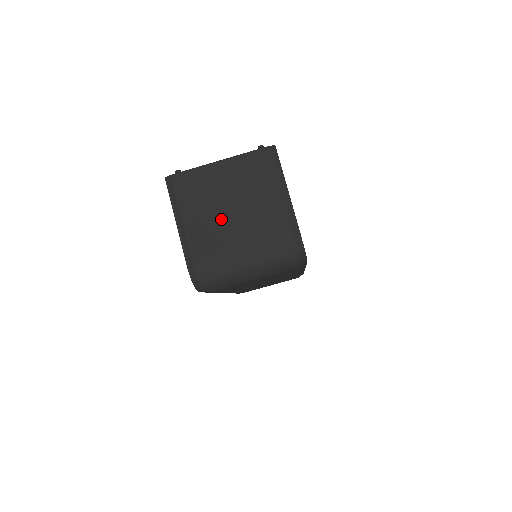
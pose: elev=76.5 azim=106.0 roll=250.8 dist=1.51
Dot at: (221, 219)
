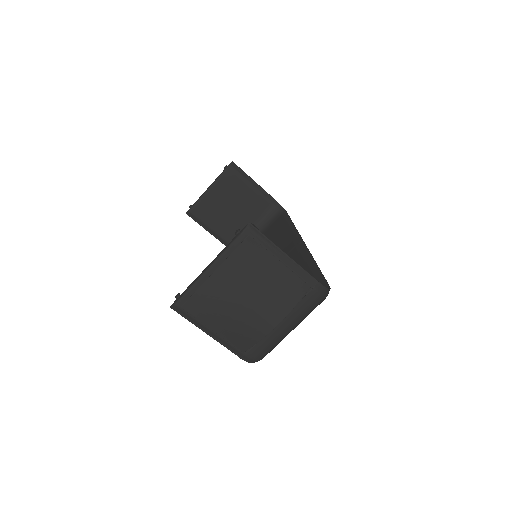
Dot at: (247, 316)
